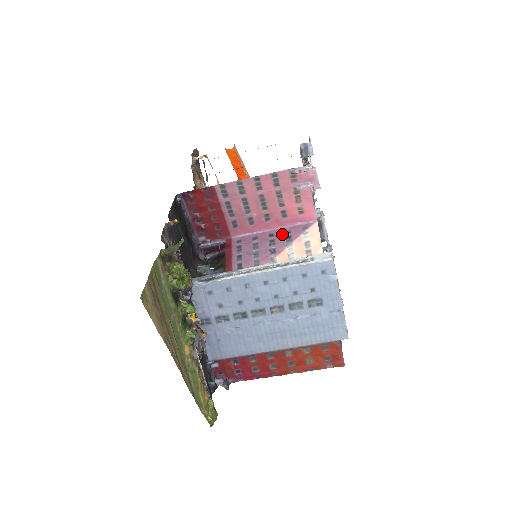
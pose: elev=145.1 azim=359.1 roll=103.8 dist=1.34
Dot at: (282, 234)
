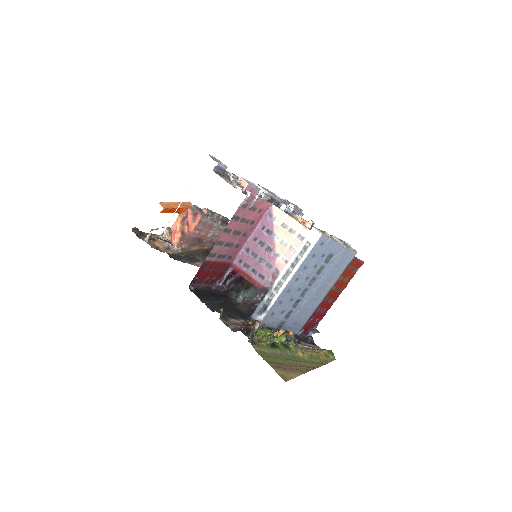
Dot at: (261, 233)
